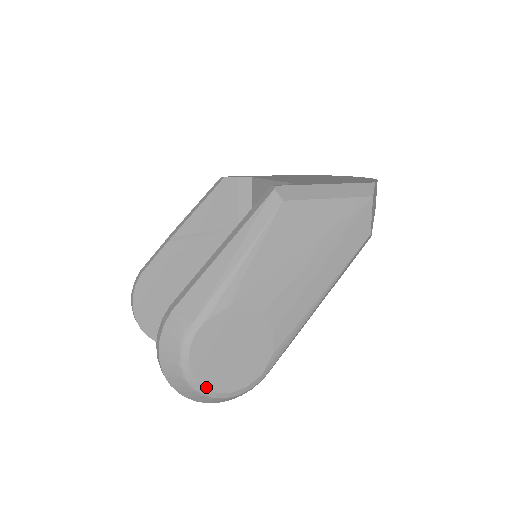
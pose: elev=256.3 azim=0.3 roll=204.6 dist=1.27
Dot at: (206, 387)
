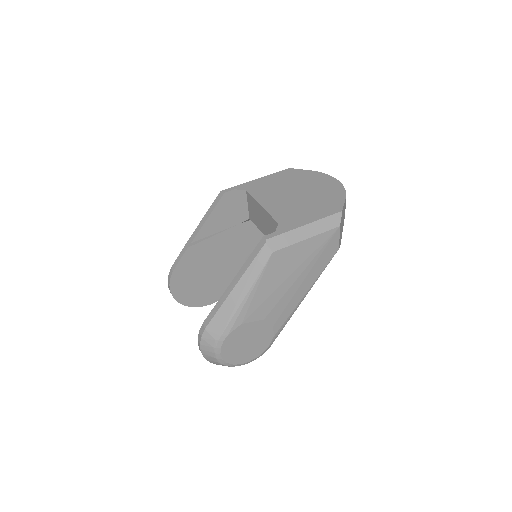
Dot at: (233, 364)
